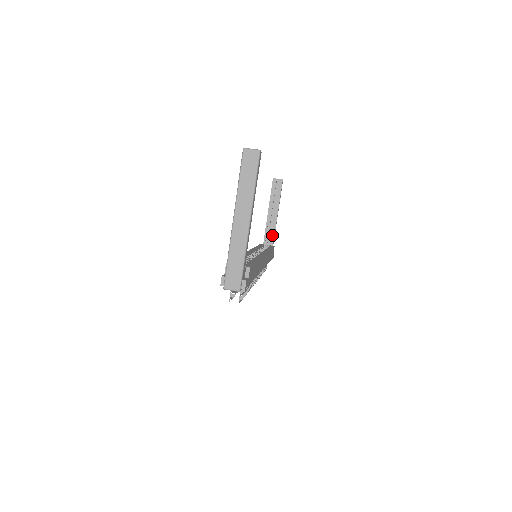
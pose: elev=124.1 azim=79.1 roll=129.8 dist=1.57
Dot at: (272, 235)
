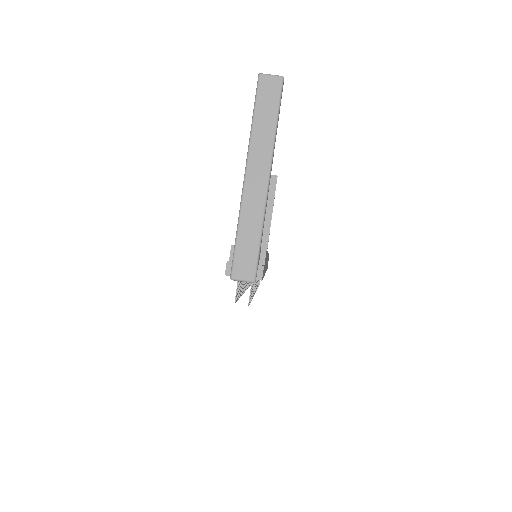
Dot at: (265, 242)
